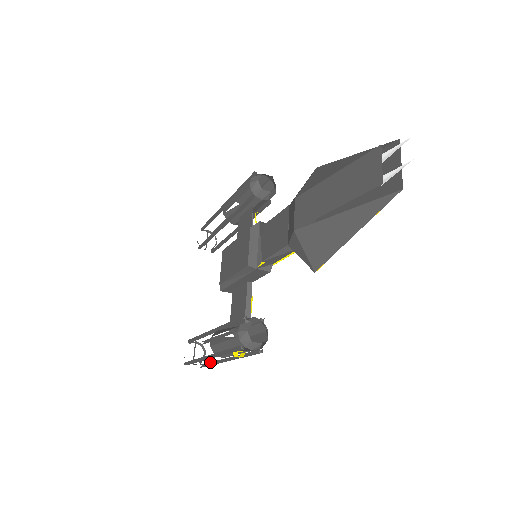
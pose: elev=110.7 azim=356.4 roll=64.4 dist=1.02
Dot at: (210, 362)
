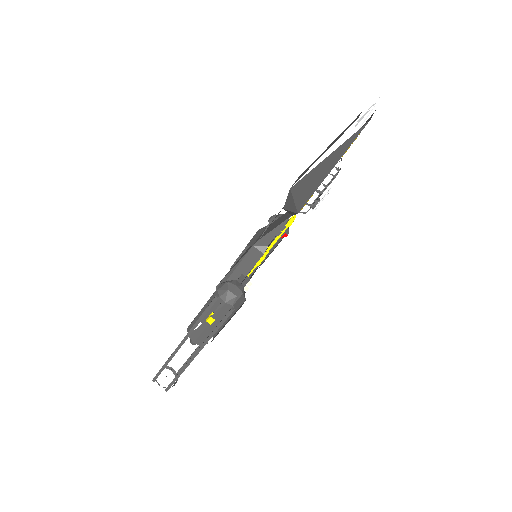
Dot at: (179, 375)
